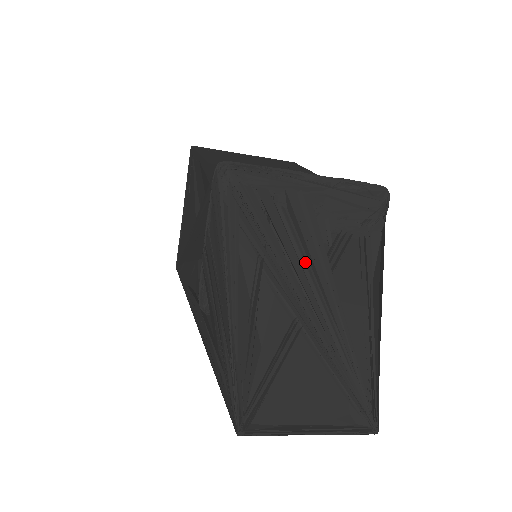
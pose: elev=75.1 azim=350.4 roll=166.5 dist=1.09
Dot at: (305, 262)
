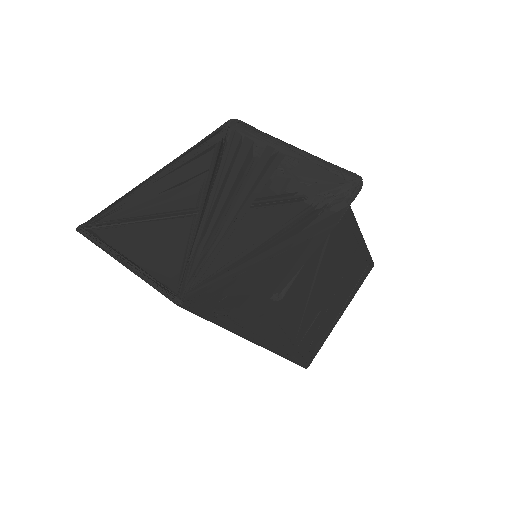
Dot at: (241, 185)
